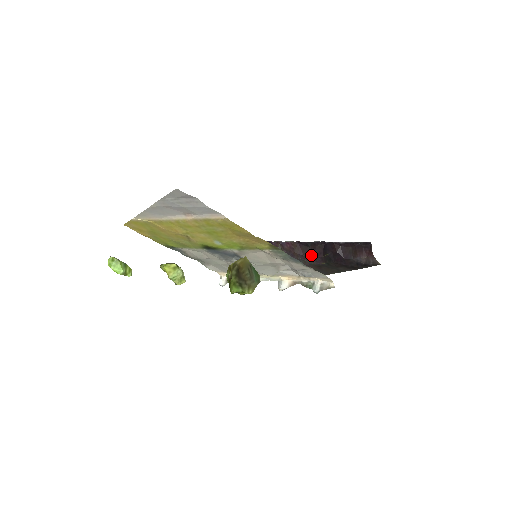
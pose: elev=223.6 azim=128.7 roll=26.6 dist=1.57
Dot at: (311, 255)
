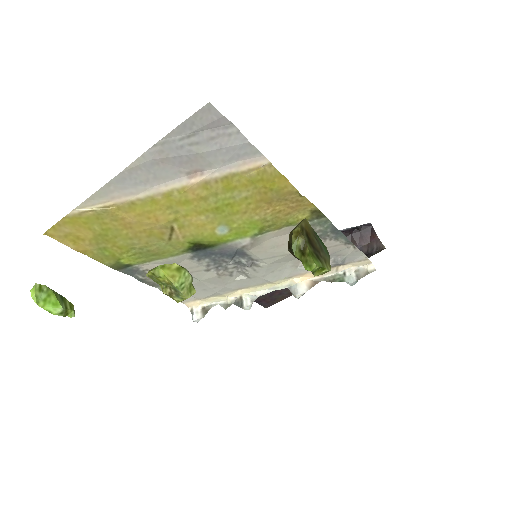
Dot at: occluded
